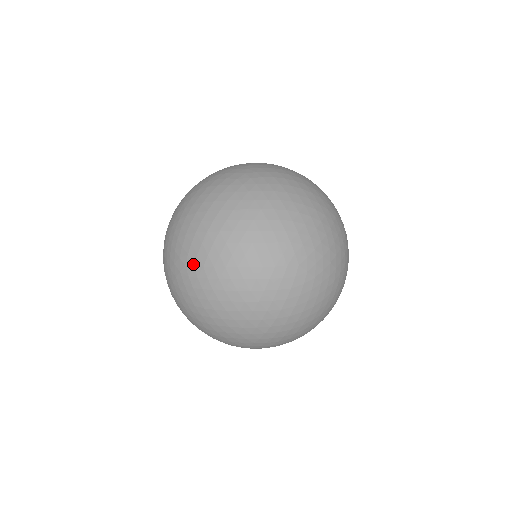
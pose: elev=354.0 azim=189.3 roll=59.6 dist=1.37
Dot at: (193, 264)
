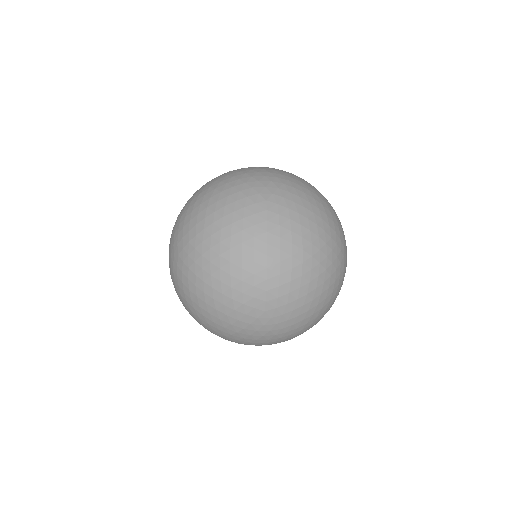
Dot at: (275, 307)
